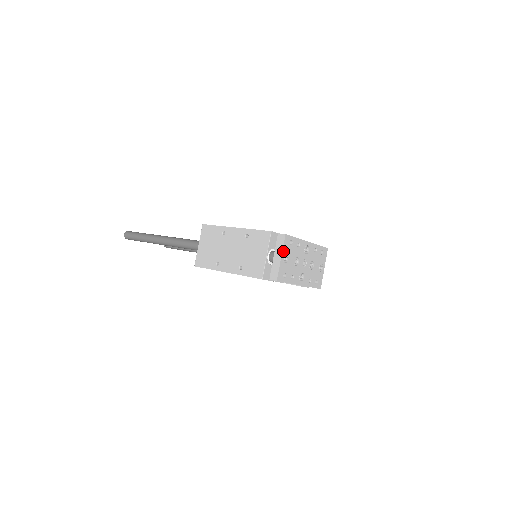
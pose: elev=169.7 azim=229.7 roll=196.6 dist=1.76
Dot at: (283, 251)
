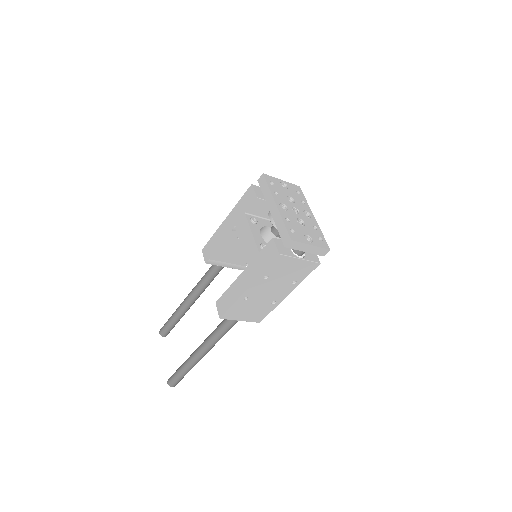
Dot at: (287, 183)
